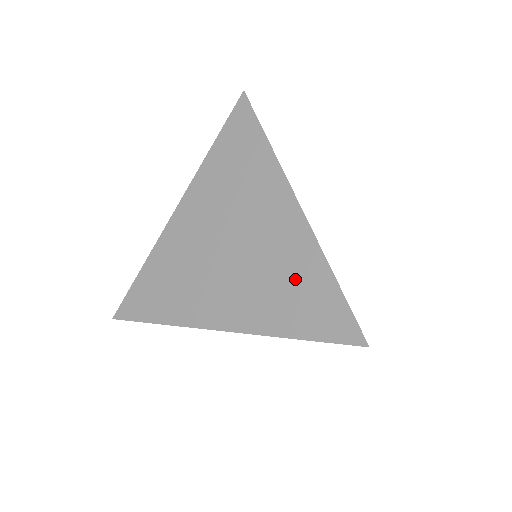
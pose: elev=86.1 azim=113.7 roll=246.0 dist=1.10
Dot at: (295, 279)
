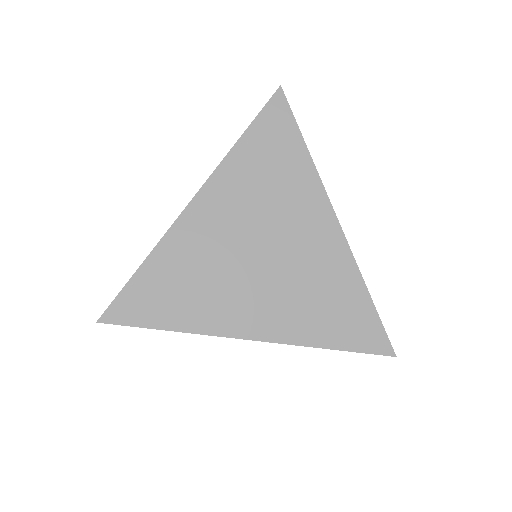
Dot at: occluded
